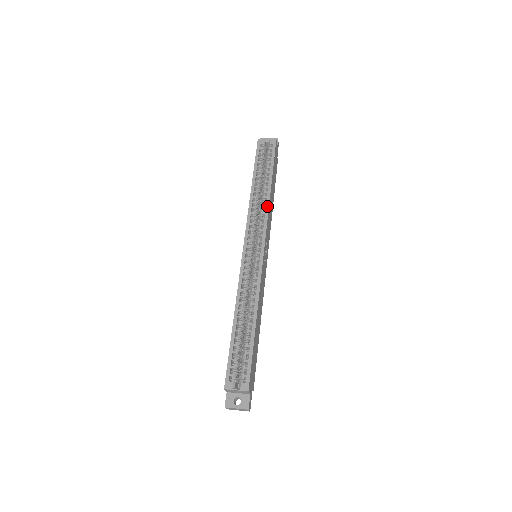
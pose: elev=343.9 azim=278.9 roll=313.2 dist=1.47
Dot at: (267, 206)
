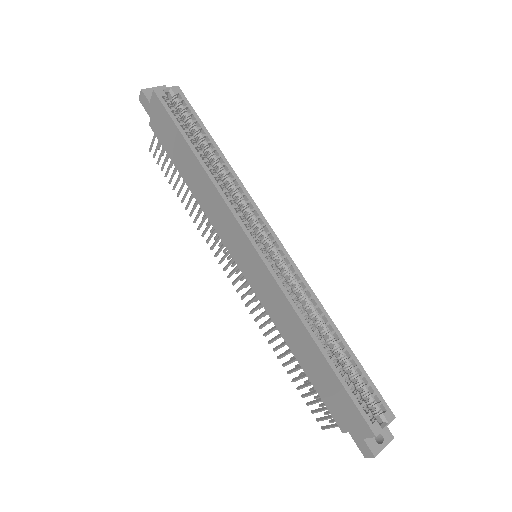
Dot at: (240, 183)
